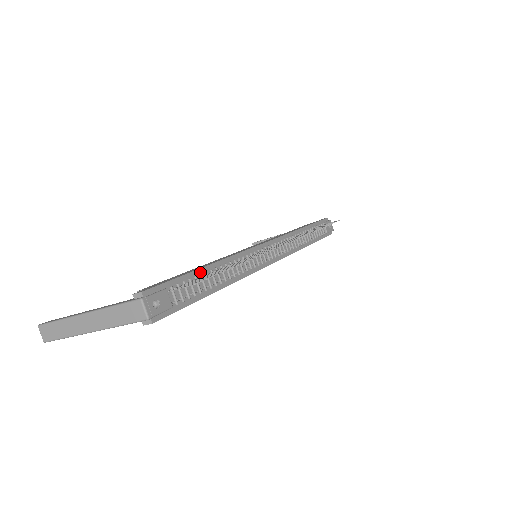
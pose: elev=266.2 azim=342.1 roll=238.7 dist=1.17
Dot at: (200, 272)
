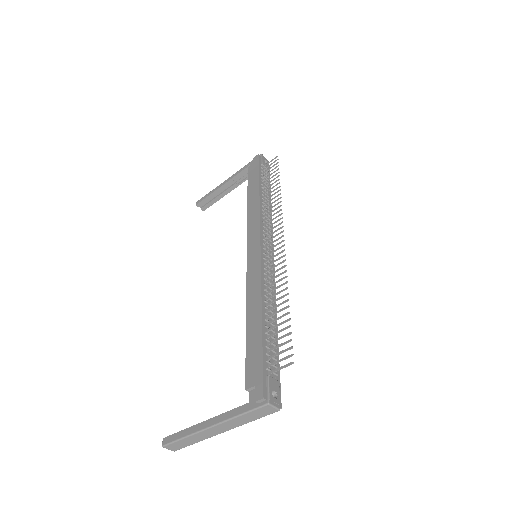
Dot at: (264, 331)
